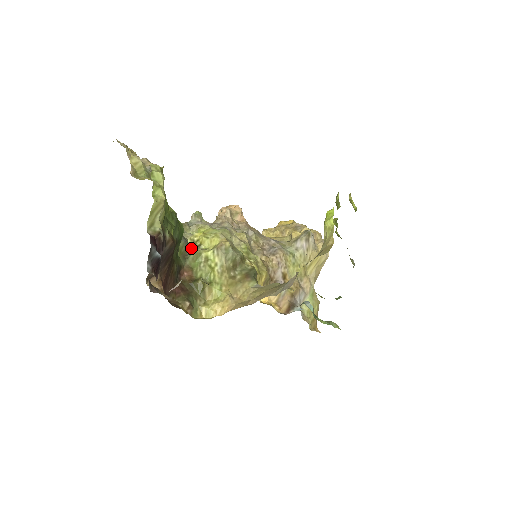
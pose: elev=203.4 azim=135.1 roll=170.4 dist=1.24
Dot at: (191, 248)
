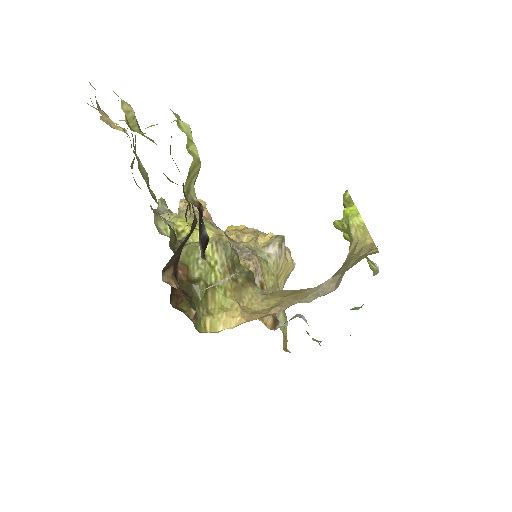
Dot at: (177, 240)
